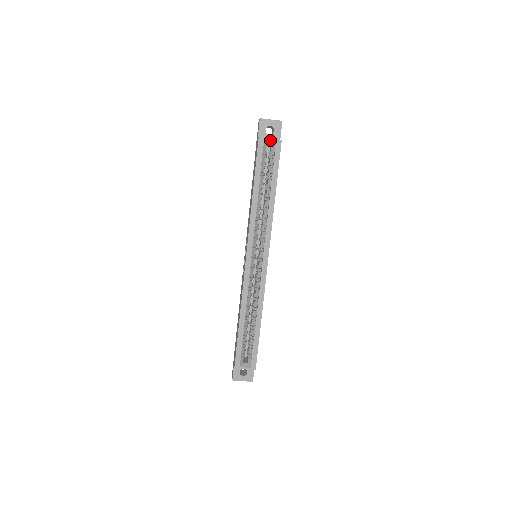
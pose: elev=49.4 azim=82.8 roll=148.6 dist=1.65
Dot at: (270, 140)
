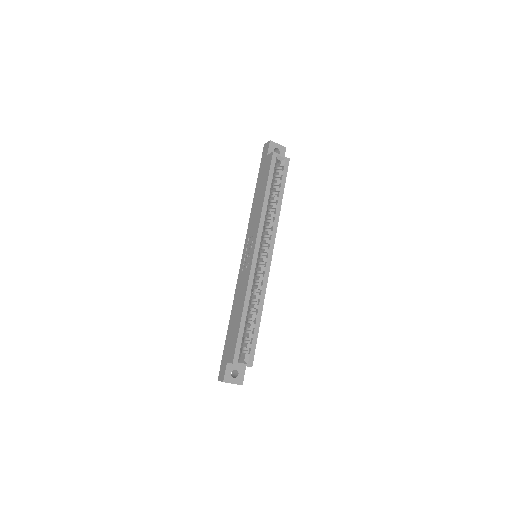
Dot at: (281, 156)
